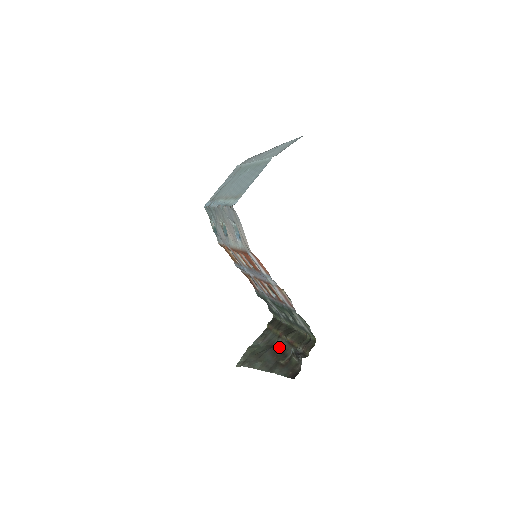
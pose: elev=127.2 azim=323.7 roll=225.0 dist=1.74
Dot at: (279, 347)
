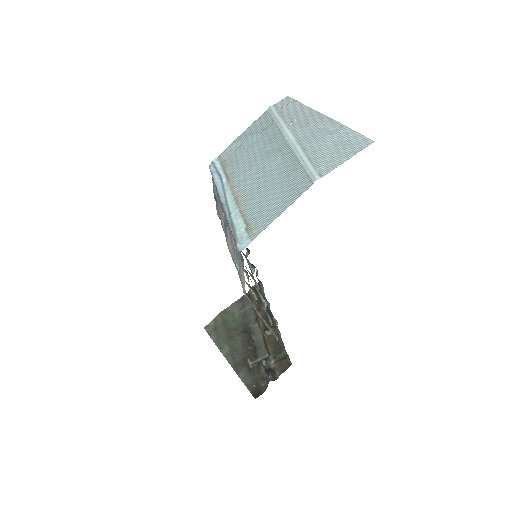
Dot at: (253, 337)
